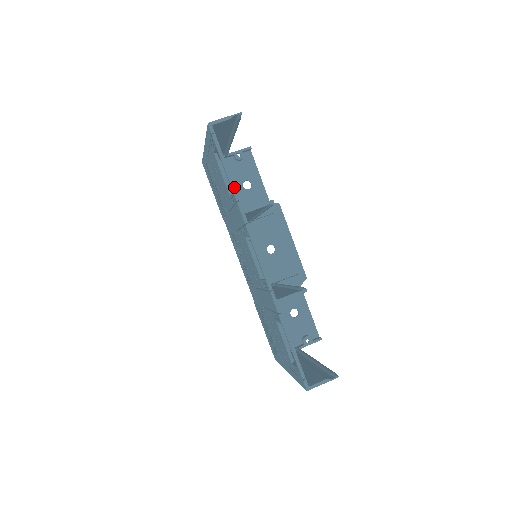
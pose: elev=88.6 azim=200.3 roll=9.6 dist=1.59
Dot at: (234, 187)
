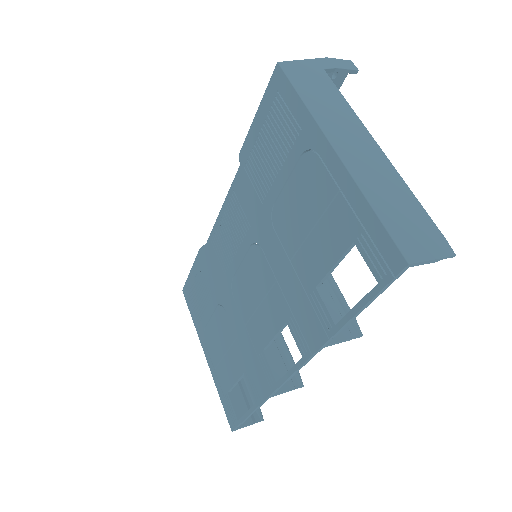
Dot at: occluded
